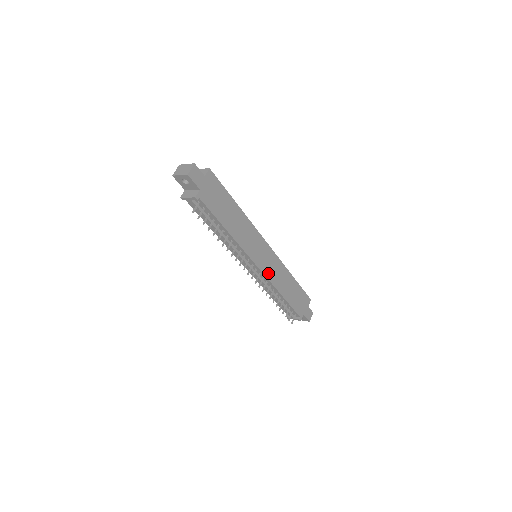
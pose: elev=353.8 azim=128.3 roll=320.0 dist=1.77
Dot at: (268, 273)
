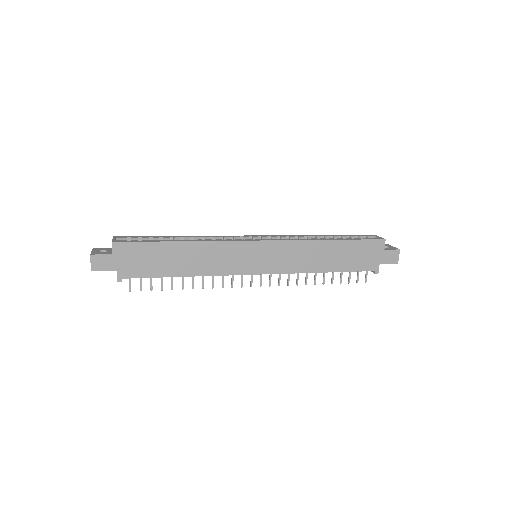
Dot at: (280, 267)
